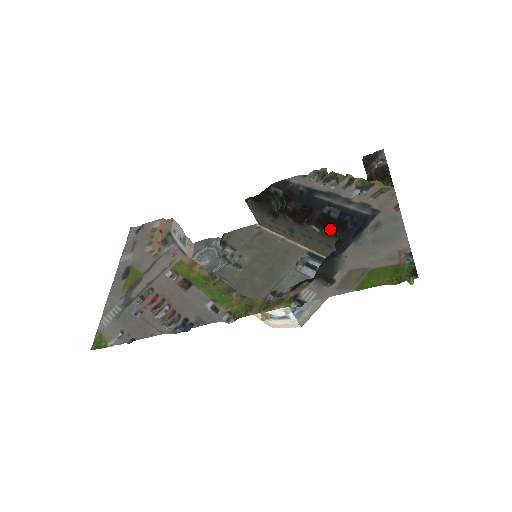
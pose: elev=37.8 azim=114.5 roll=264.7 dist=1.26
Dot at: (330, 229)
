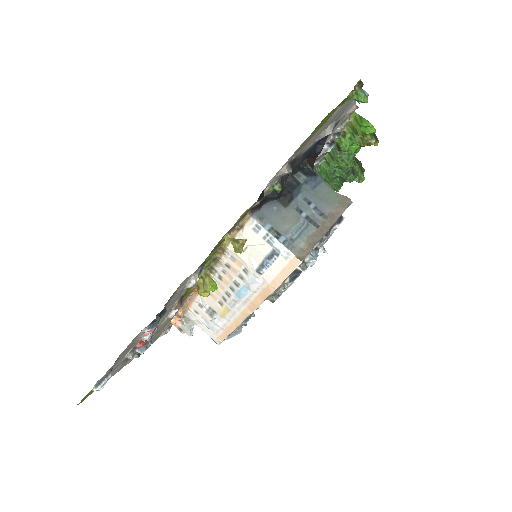
Dot at: occluded
